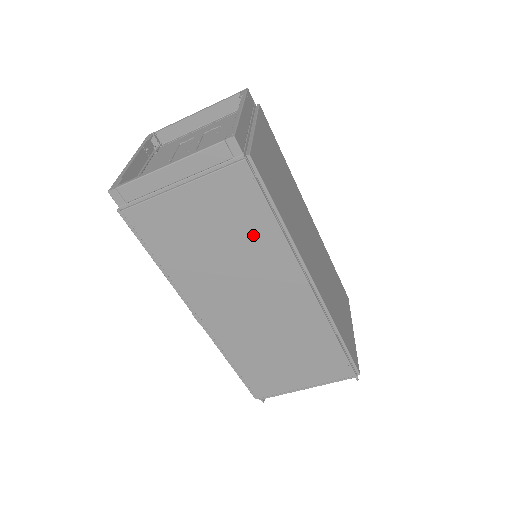
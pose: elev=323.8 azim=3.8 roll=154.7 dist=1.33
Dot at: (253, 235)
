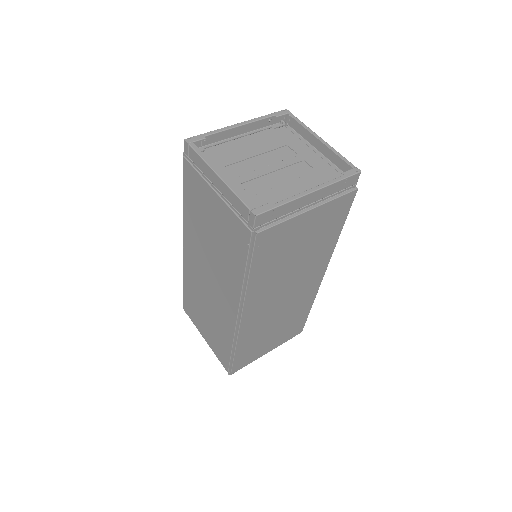
Dot at: (230, 261)
